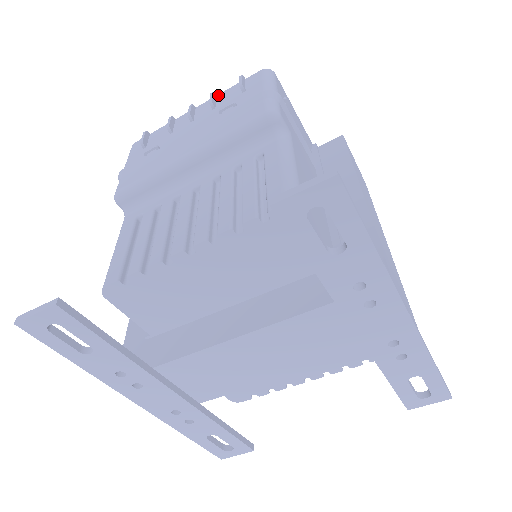
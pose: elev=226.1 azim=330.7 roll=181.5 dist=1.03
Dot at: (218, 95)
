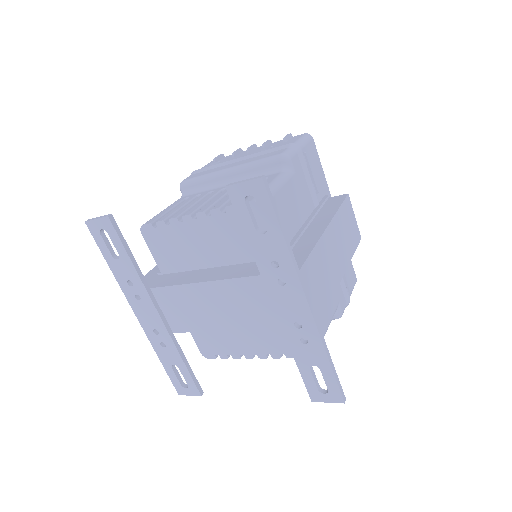
Dot at: (273, 143)
